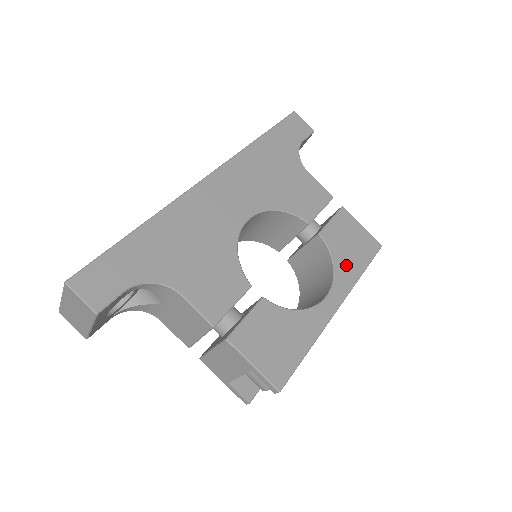
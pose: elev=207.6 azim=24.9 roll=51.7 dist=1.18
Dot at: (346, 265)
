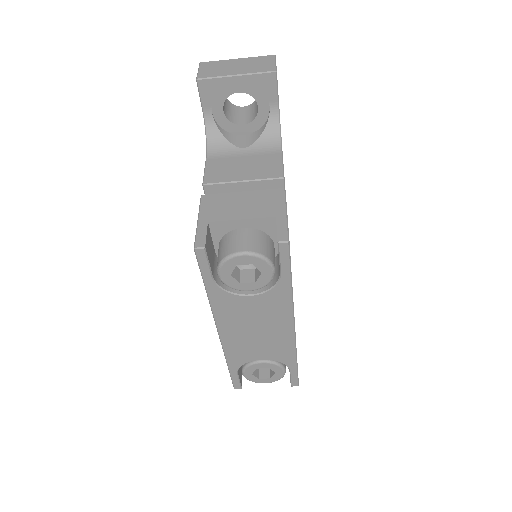
Dot at: occluded
